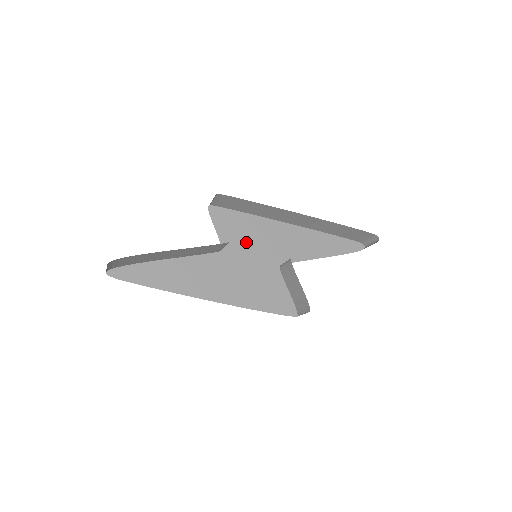
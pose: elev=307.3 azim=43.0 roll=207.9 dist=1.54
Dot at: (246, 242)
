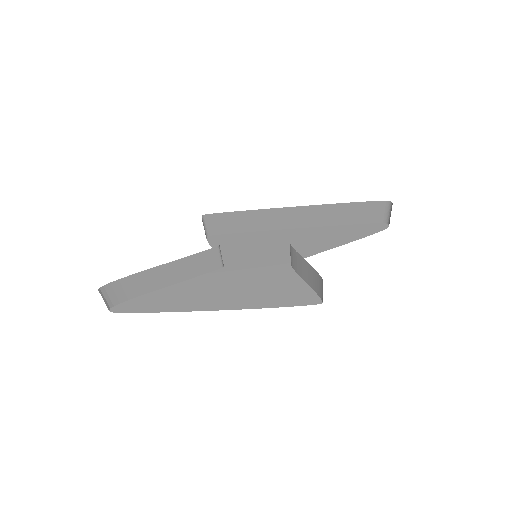
Dot at: (249, 254)
